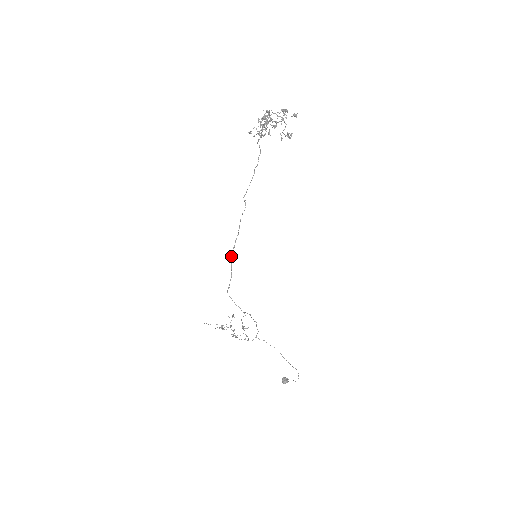
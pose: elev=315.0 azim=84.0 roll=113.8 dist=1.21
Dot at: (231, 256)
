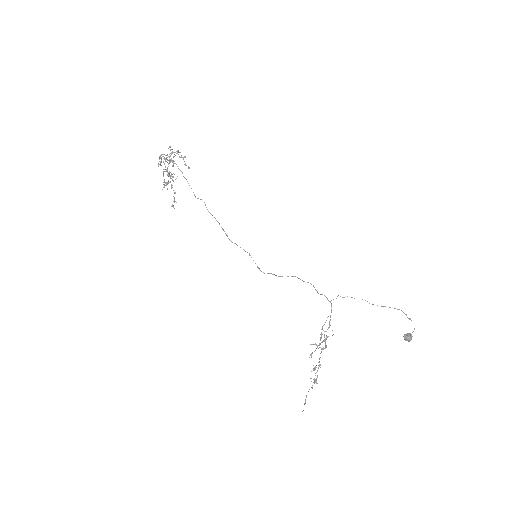
Dot at: (232, 242)
